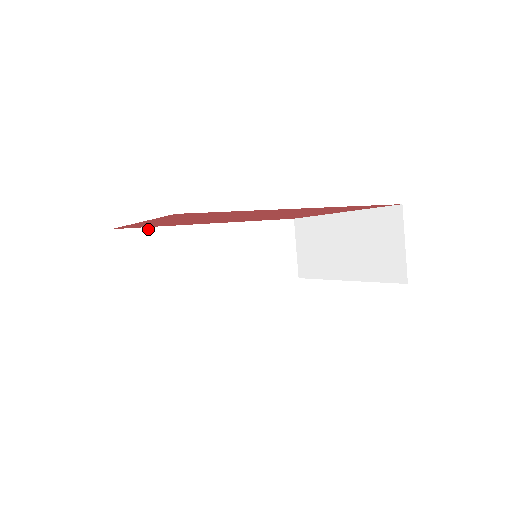
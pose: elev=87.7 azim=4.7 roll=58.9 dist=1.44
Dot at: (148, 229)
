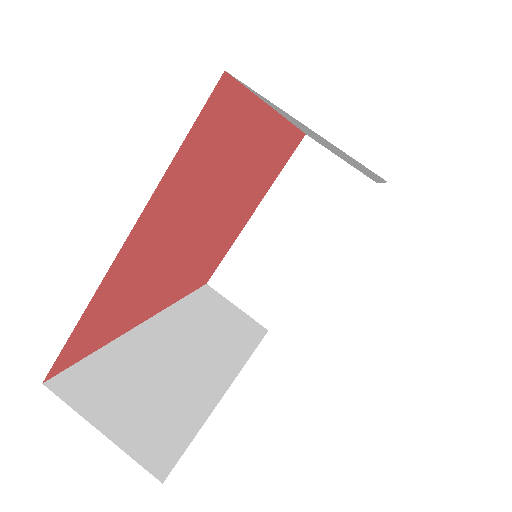
Dot at: (92, 357)
